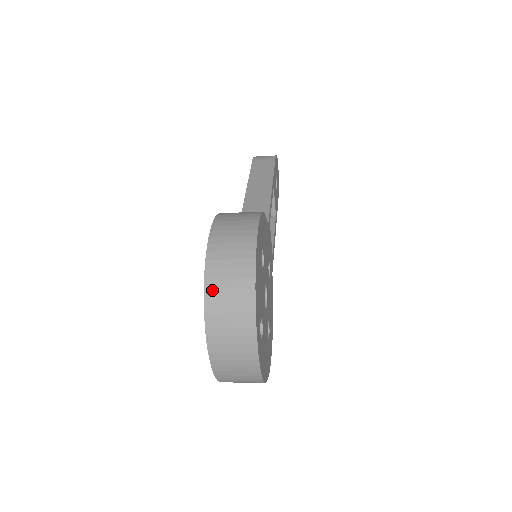
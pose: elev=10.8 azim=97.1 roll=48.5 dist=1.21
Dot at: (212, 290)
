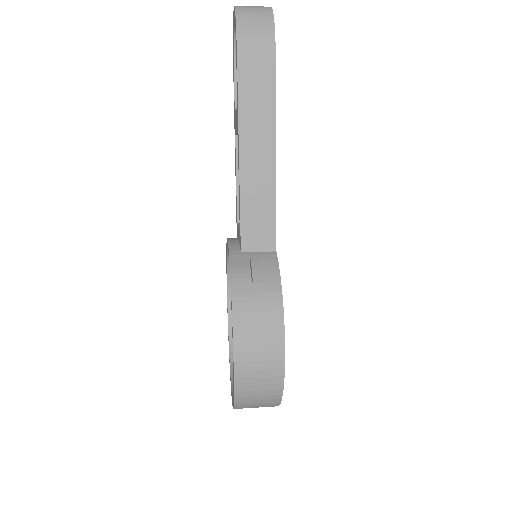
Dot at: (241, 405)
